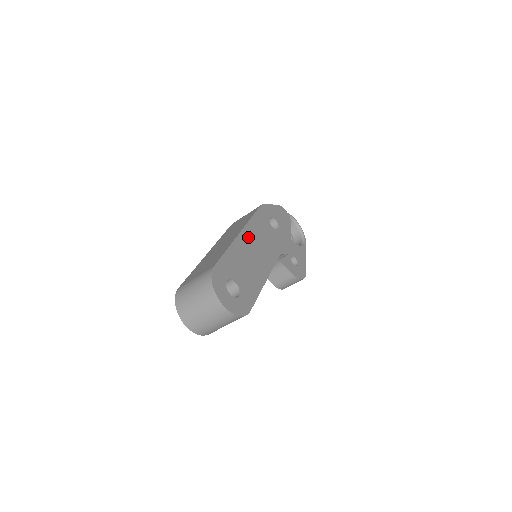
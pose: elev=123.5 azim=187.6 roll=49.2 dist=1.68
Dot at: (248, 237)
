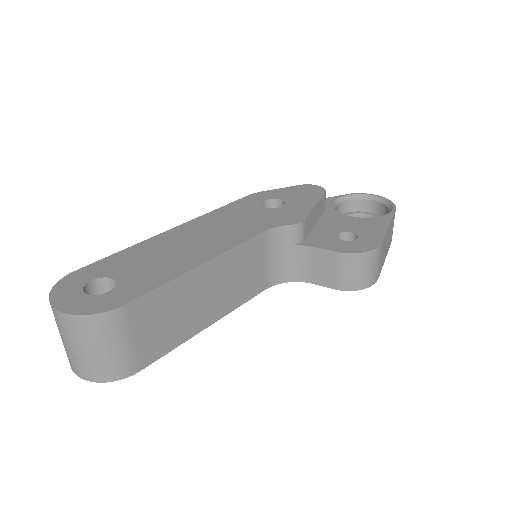
Dot at: (190, 229)
